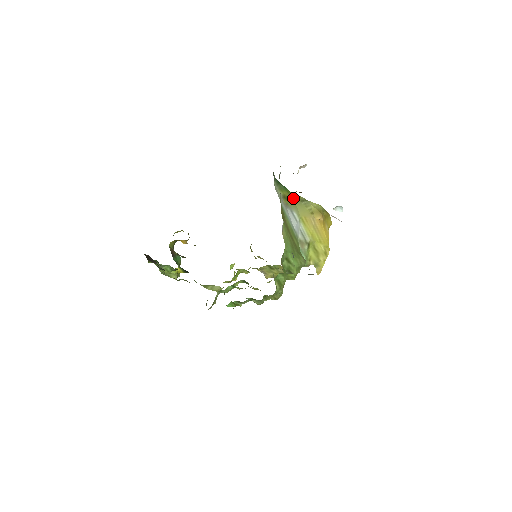
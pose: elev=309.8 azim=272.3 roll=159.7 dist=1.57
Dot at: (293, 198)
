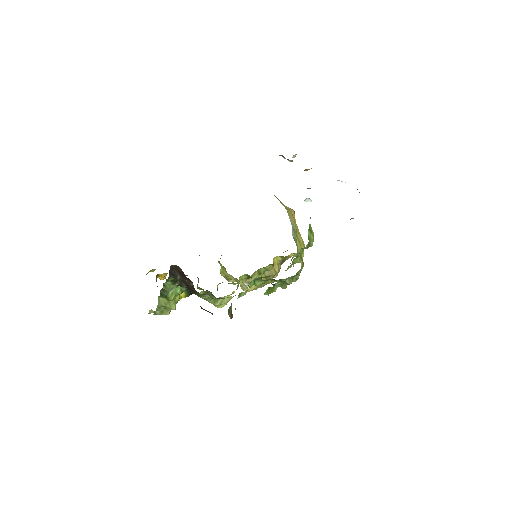
Dot at: (275, 196)
